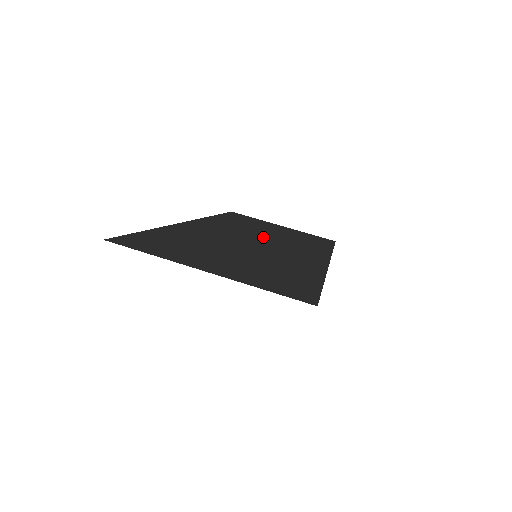
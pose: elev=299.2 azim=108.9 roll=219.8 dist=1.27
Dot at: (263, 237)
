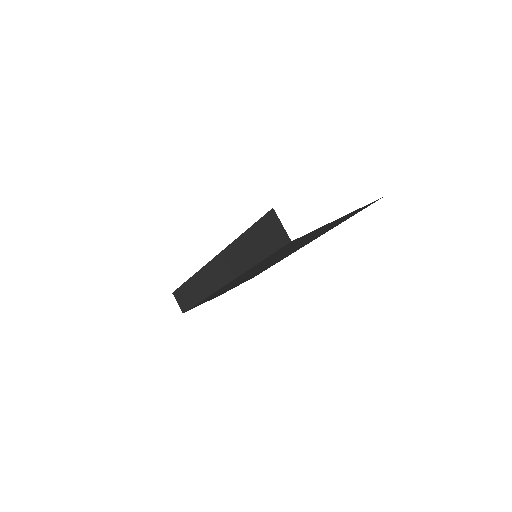
Dot at: occluded
